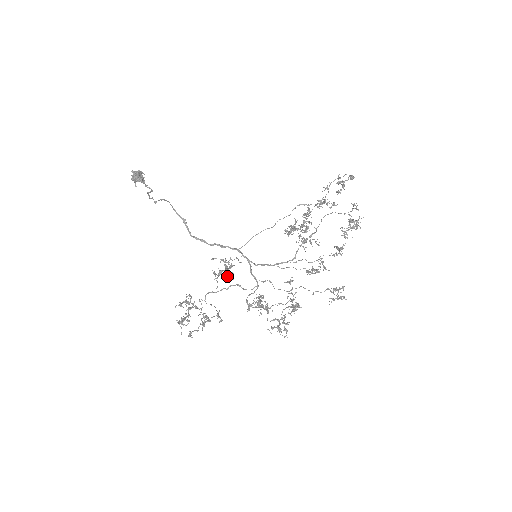
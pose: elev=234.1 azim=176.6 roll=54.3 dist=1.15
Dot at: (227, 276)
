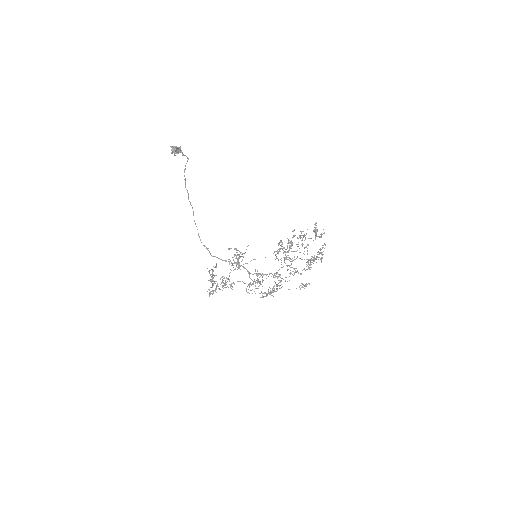
Dot at: occluded
